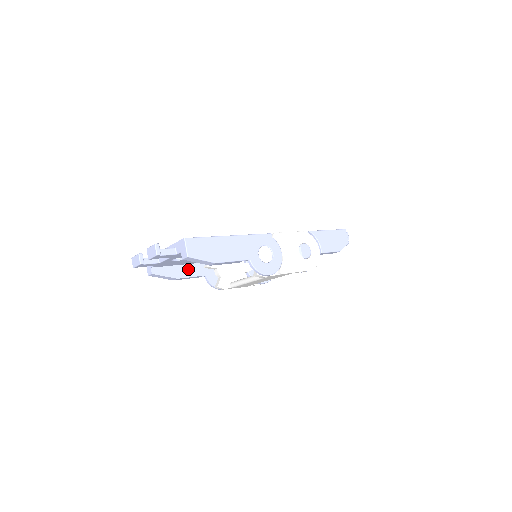
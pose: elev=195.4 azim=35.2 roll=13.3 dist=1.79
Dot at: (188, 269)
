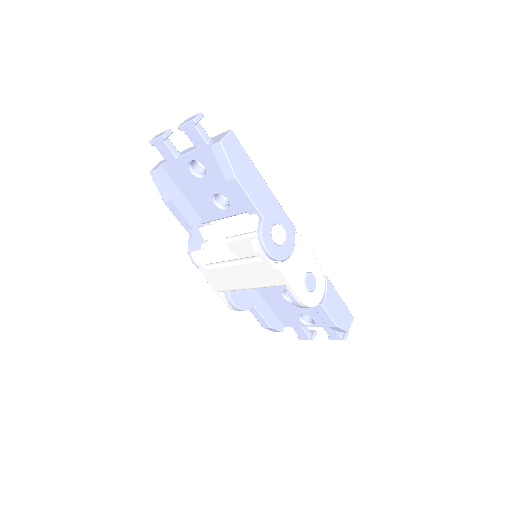
Dot at: (187, 207)
